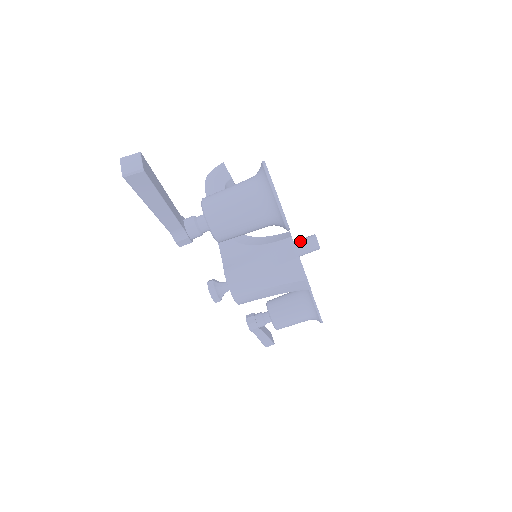
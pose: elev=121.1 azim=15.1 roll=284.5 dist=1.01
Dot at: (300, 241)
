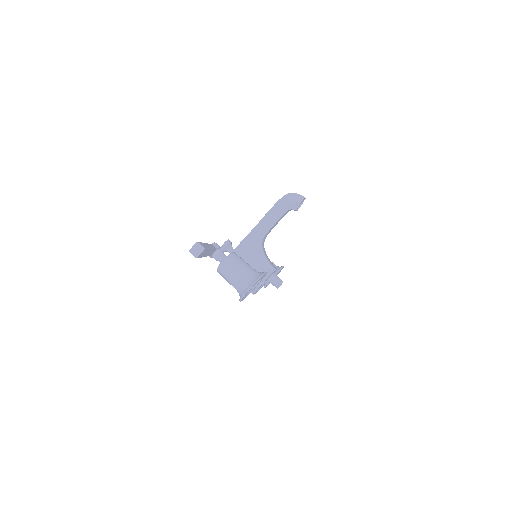
Dot at: (274, 278)
